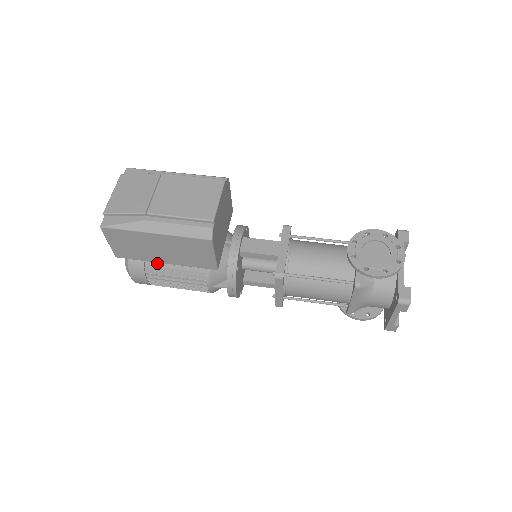
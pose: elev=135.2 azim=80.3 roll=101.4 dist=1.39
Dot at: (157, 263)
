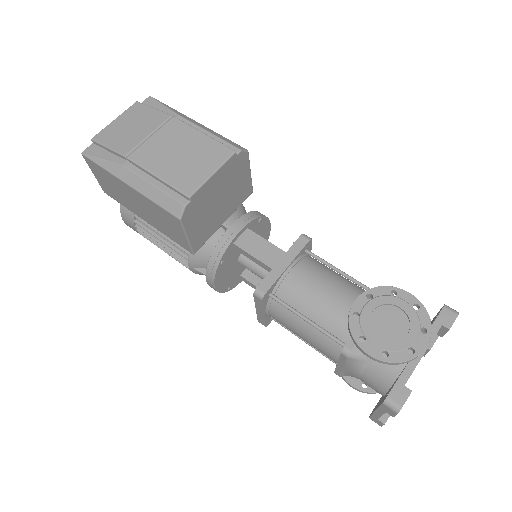
Dot at: occluded
